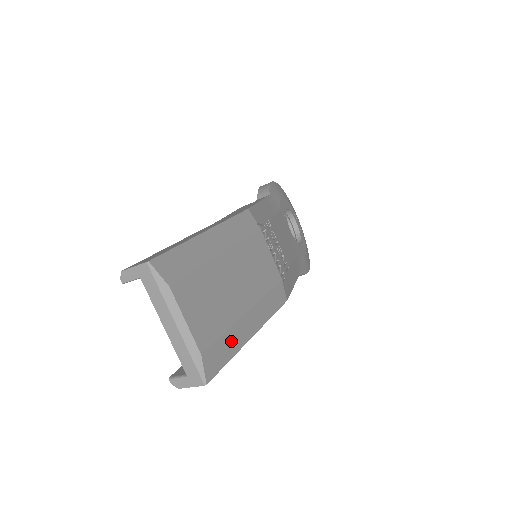
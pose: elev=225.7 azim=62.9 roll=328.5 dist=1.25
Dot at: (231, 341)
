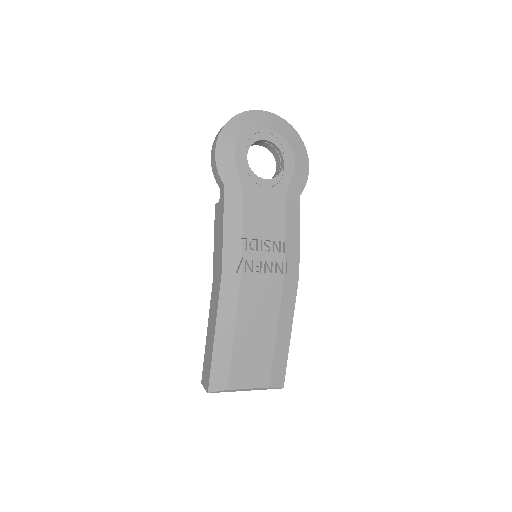
Dot at: (280, 357)
